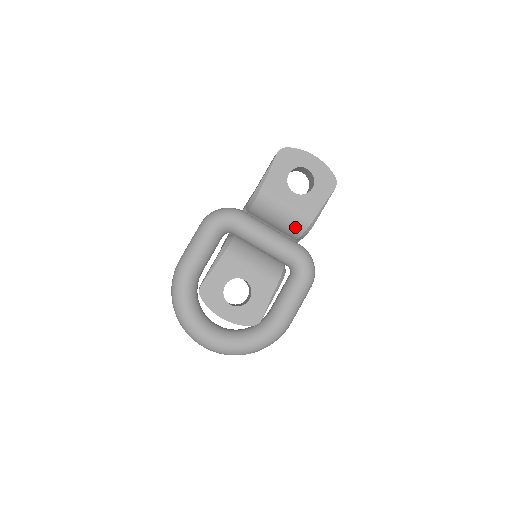
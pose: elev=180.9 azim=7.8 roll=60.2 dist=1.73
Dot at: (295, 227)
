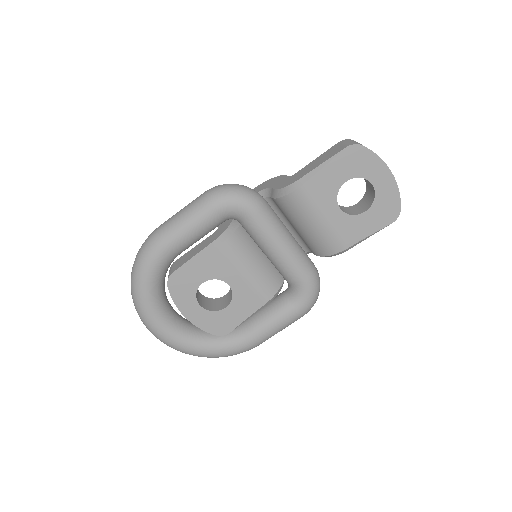
Dot at: (319, 246)
